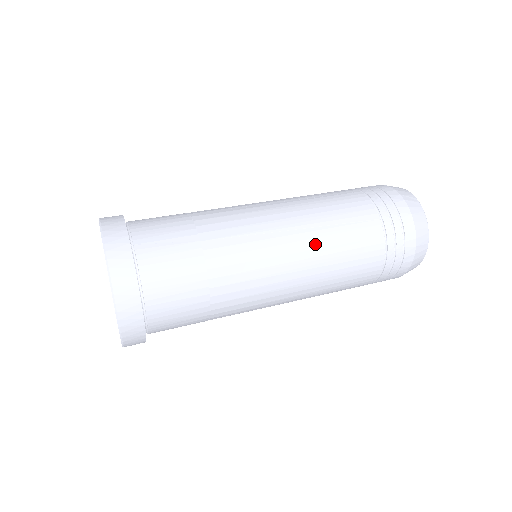
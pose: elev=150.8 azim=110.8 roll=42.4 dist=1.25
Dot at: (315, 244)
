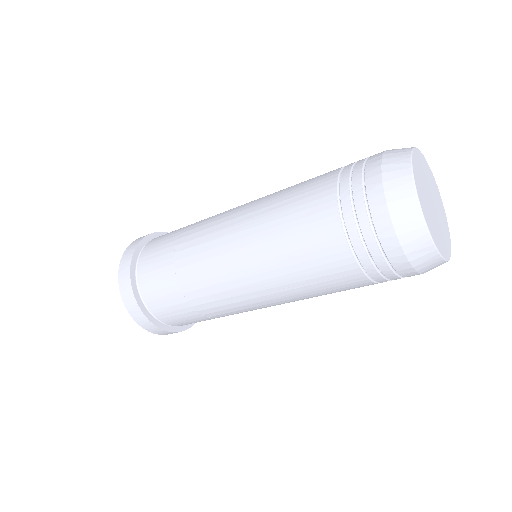
Dot at: occluded
